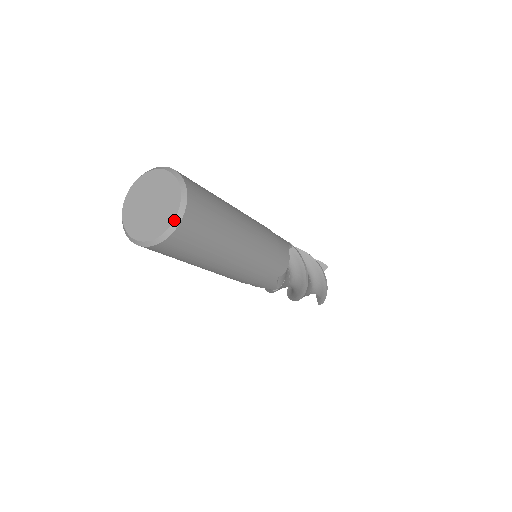
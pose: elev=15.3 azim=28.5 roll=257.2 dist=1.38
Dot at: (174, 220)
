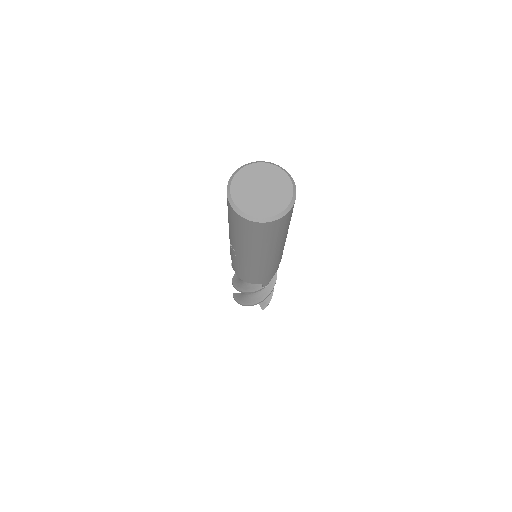
Dot at: (292, 199)
